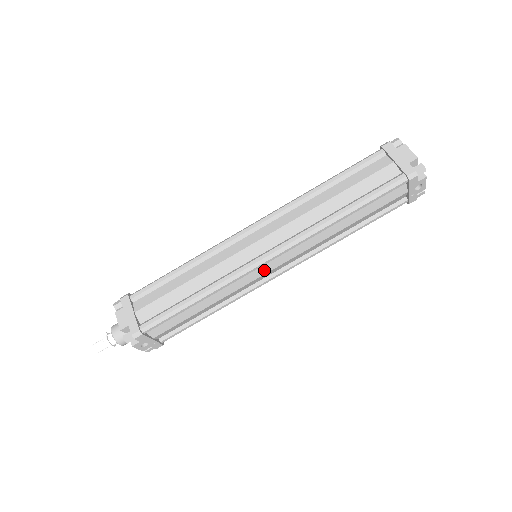
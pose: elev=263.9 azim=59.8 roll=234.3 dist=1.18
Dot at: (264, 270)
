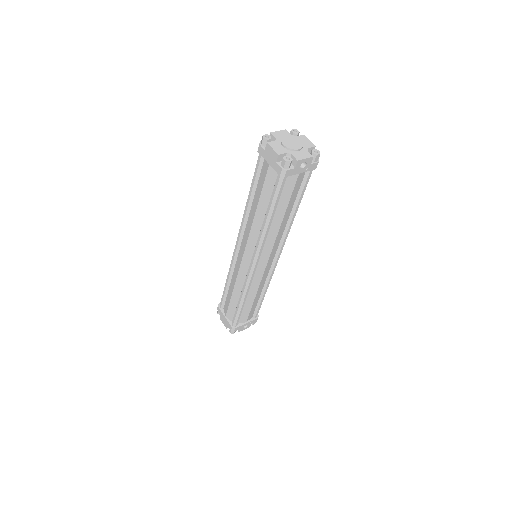
Dot at: (262, 268)
